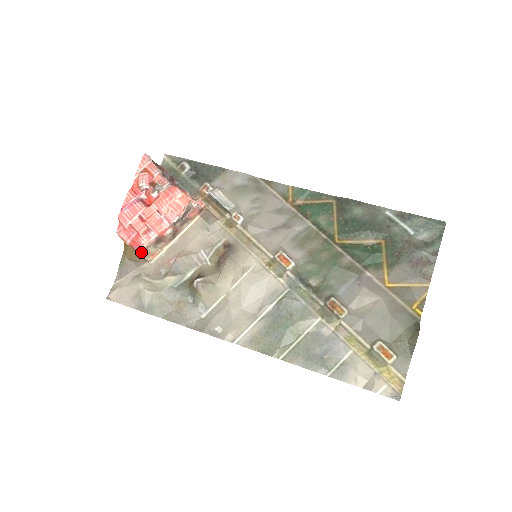
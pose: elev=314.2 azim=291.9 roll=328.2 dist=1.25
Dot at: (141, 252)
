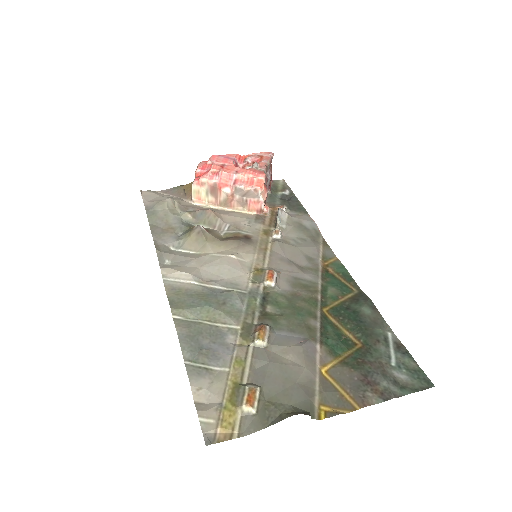
Dot at: (196, 182)
